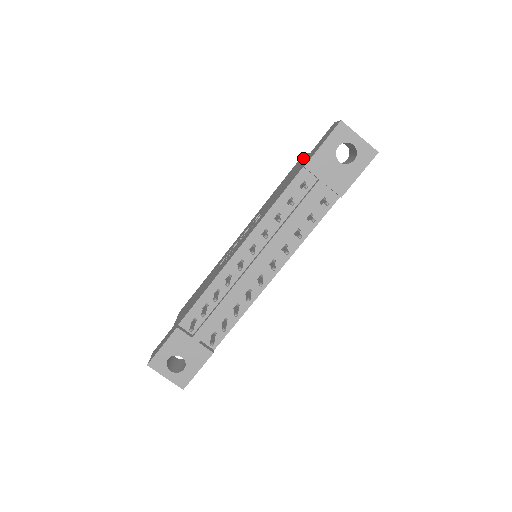
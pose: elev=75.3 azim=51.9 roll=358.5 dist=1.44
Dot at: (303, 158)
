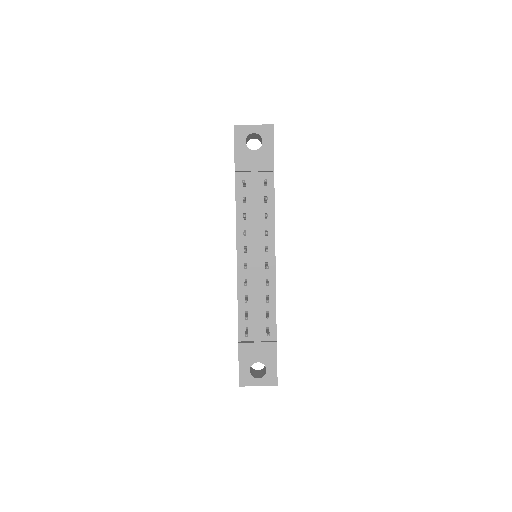
Dot at: occluded
